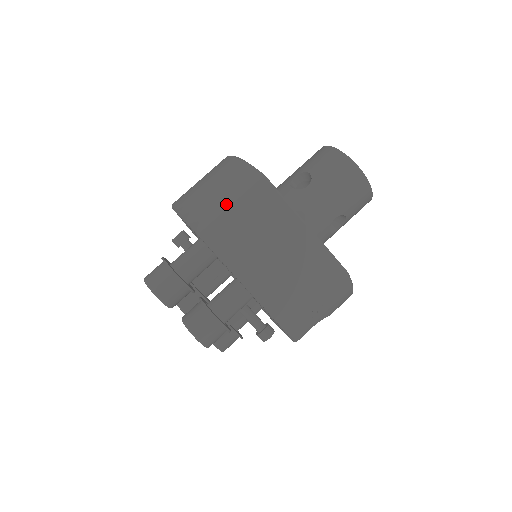
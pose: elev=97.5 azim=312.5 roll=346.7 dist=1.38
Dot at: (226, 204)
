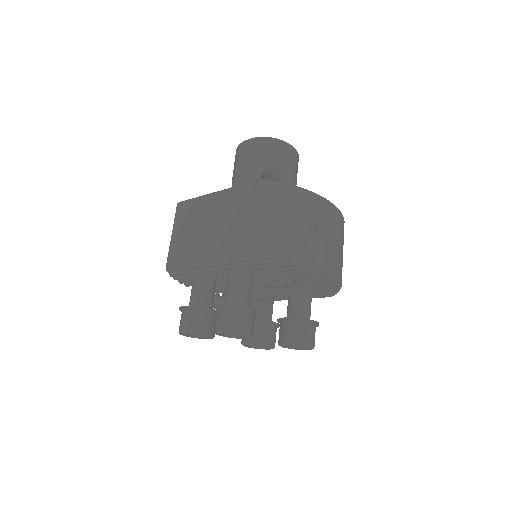
Dot at: (171, 238)
